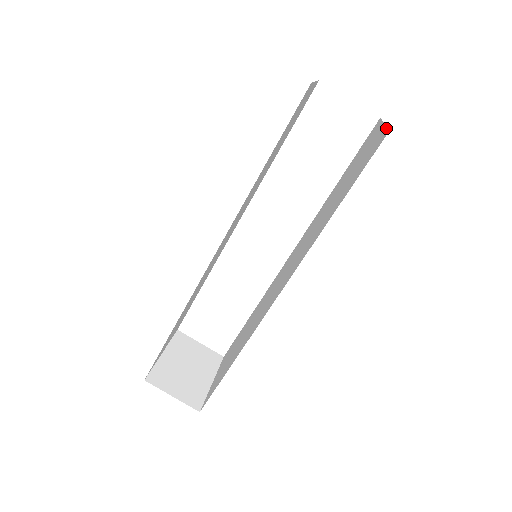
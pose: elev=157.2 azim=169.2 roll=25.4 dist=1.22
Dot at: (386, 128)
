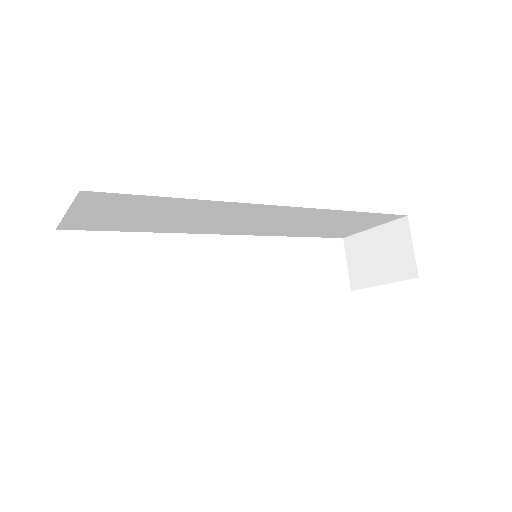
Dot at: (402, 280)
